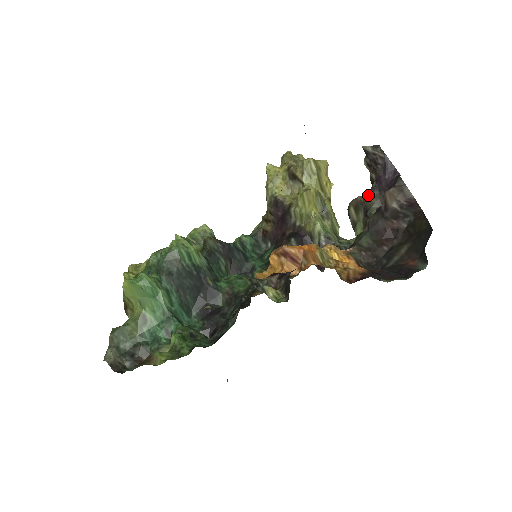
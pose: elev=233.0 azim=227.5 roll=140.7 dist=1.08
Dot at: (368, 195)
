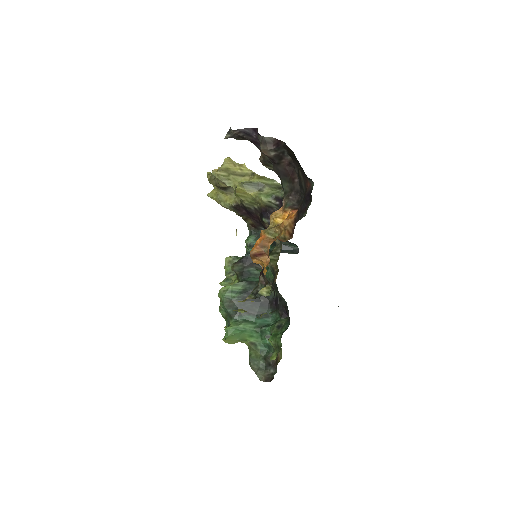
Dot at: (261, 154)
